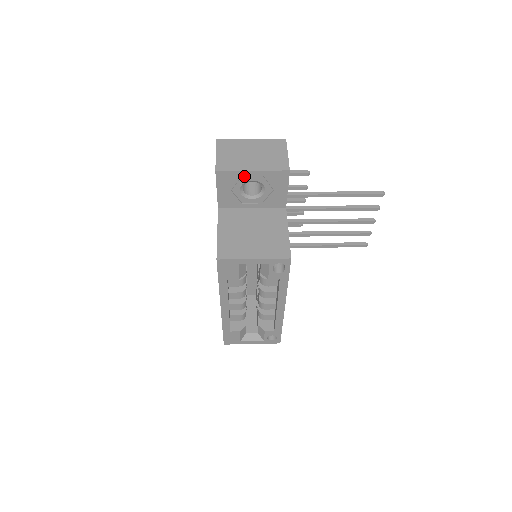
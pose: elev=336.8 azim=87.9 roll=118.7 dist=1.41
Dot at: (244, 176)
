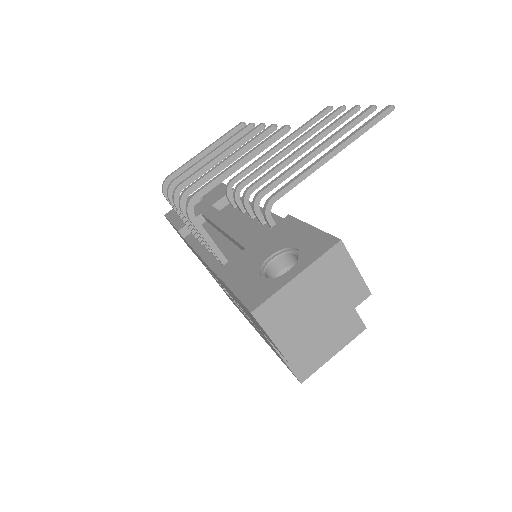
Dot at: occluded
